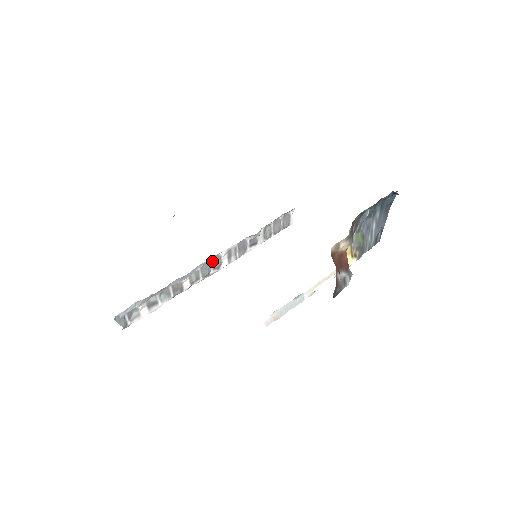
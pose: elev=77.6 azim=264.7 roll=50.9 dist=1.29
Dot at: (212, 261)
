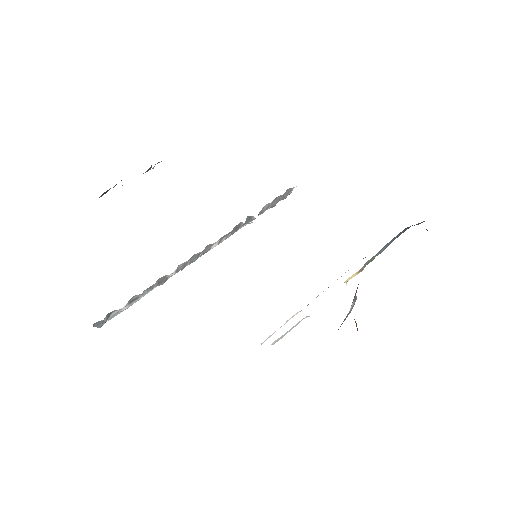
Dot at: occluded
